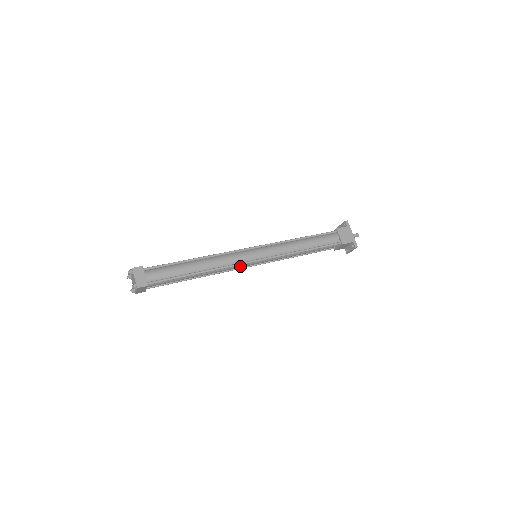
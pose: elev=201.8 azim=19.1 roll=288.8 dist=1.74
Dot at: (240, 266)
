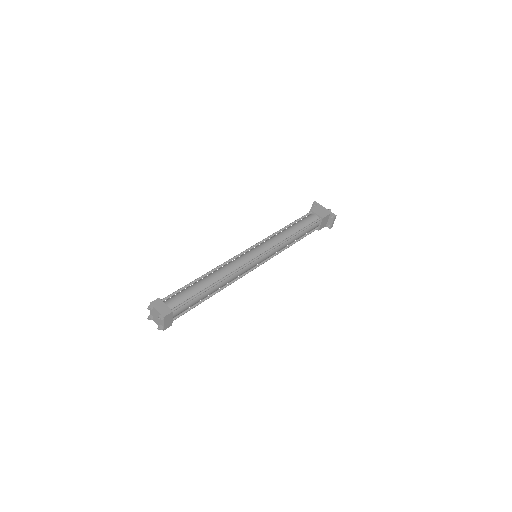
Dot at: (247, 268)
